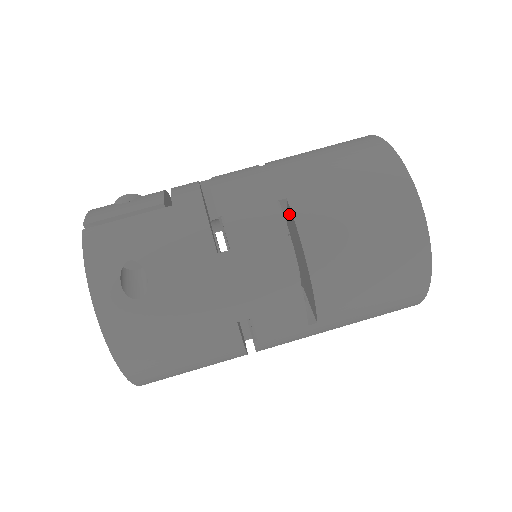
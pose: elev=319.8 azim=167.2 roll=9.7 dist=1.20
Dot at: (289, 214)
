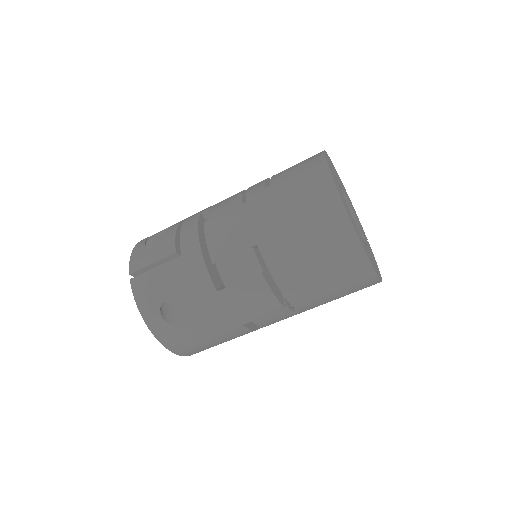
Dot at: occluded
